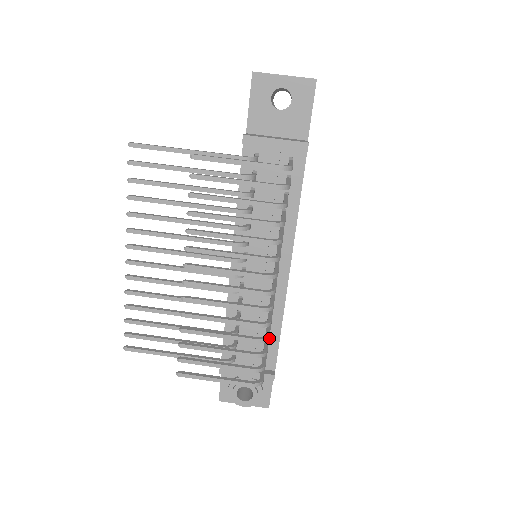
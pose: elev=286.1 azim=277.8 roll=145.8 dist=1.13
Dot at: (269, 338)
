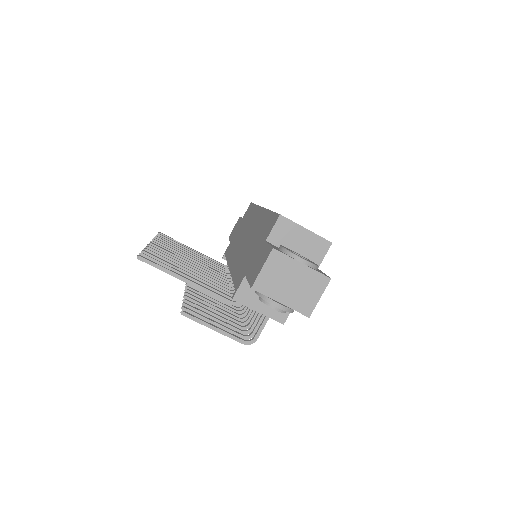
Dot at: occluded
